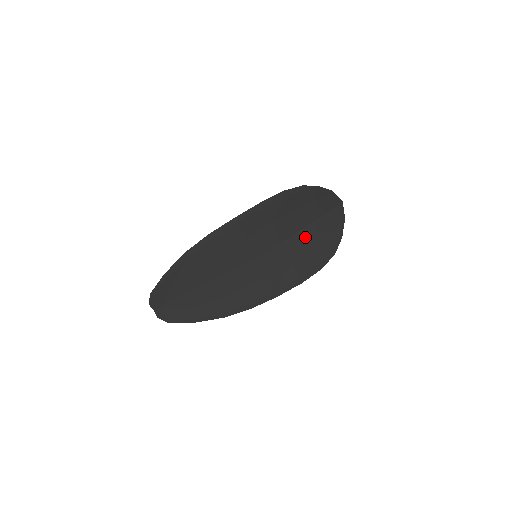
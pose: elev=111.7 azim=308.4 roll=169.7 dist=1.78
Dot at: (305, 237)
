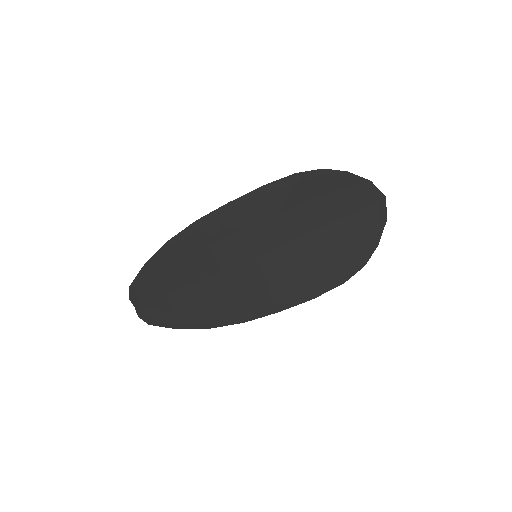
Dot at: (324, 239)
